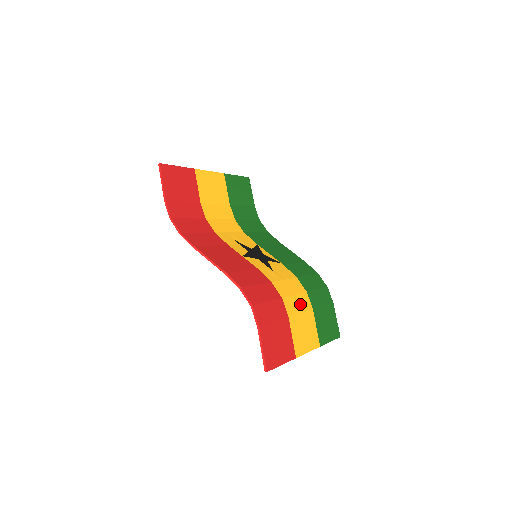
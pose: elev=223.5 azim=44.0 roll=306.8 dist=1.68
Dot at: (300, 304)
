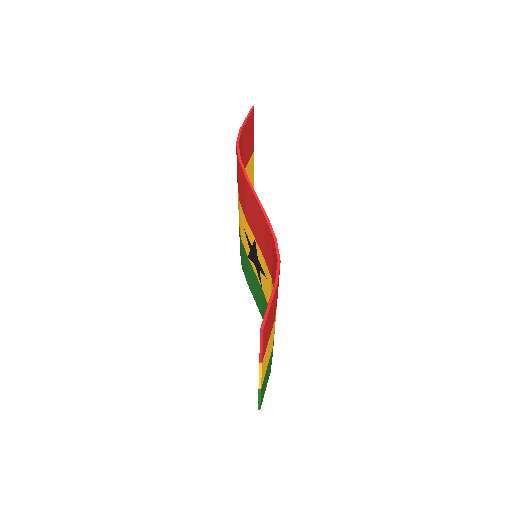
Dot at: occluded
